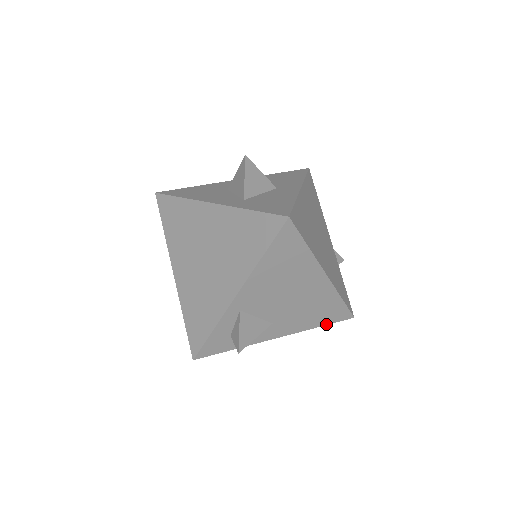
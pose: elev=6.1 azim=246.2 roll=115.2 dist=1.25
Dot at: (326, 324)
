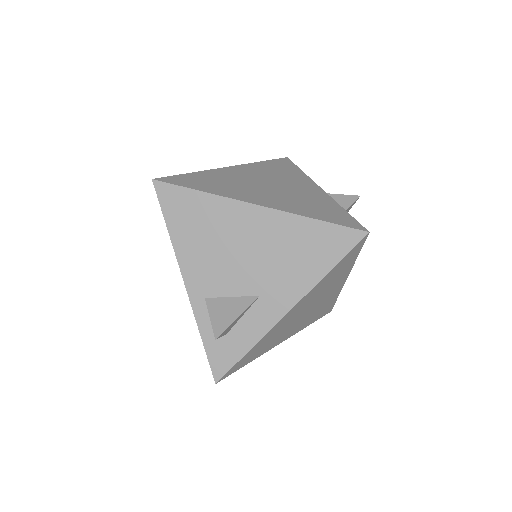
Dot at: (337, 262)
